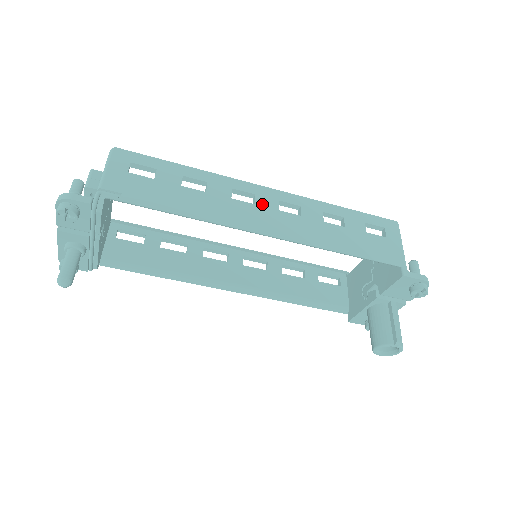
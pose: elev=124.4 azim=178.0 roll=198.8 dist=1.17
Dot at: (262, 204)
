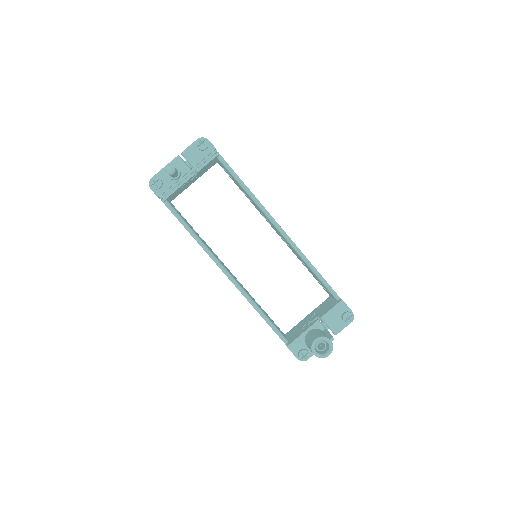
Dot at: occluded
